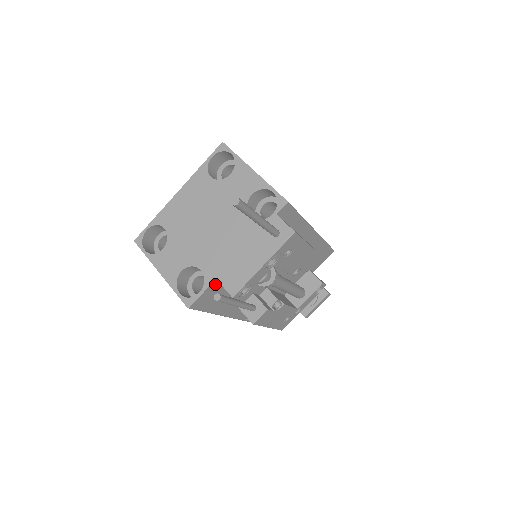
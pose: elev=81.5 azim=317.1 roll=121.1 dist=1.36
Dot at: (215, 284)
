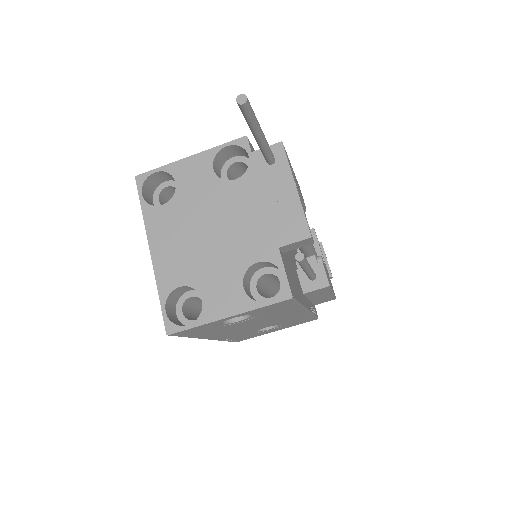
Dot at: (282, 257)
